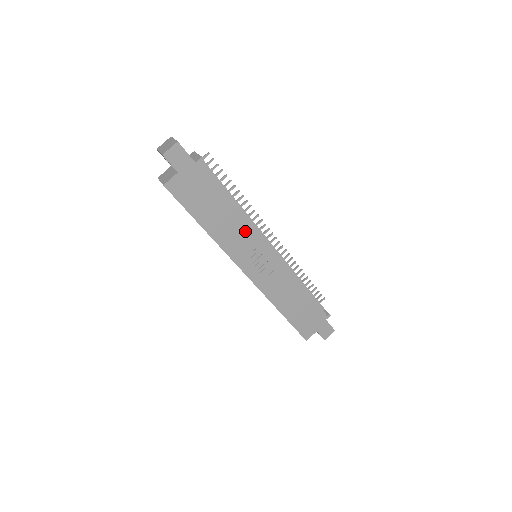
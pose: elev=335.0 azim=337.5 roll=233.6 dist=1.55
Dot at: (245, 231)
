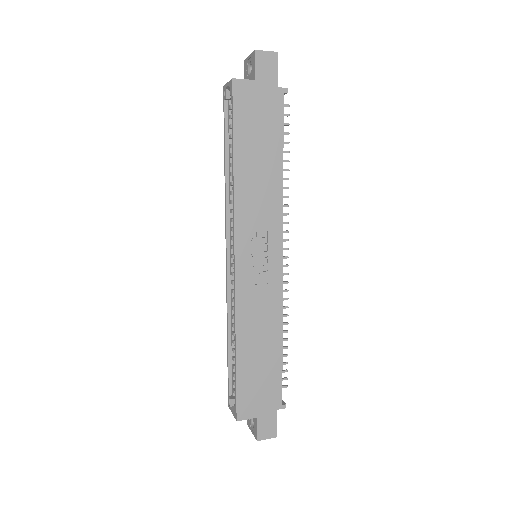
Dot at: (271, 206)
